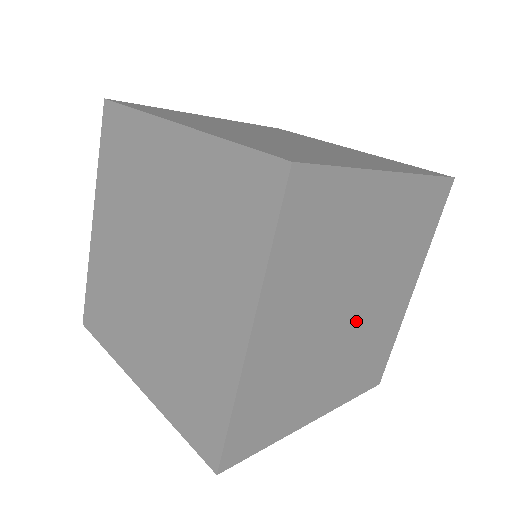
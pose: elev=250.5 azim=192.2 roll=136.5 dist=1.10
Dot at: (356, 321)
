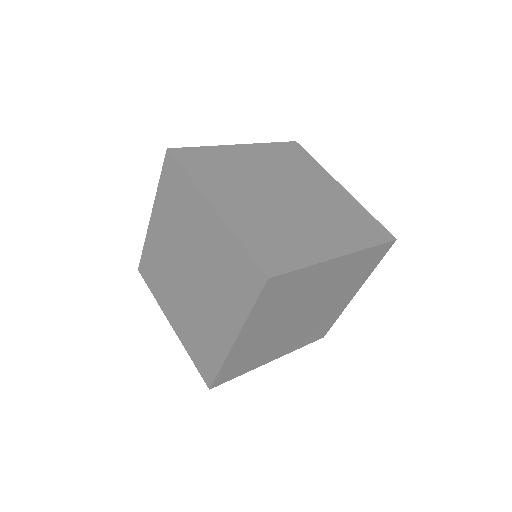
Dot at: (302, 201)
